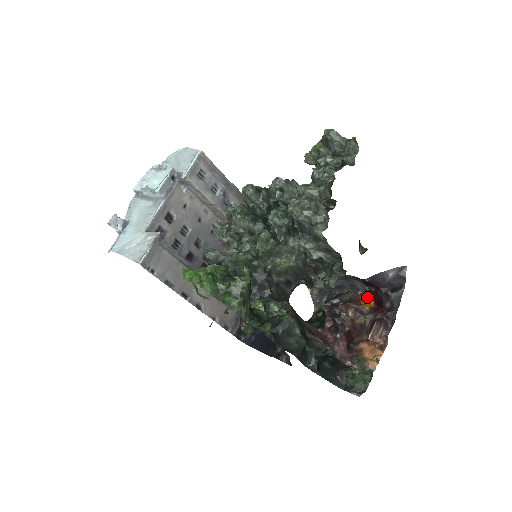
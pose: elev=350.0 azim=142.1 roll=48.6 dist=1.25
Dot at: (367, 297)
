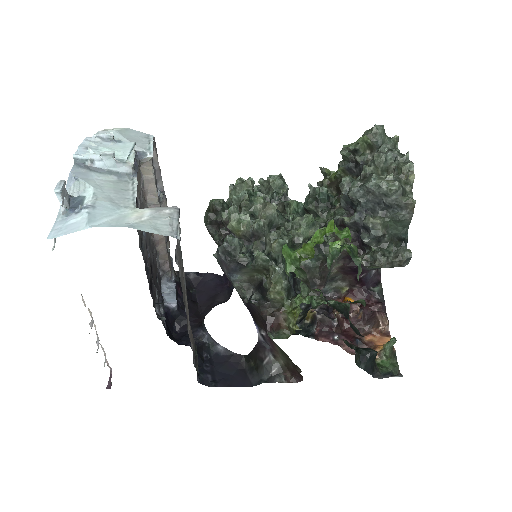
Dot at: (347, 298)
